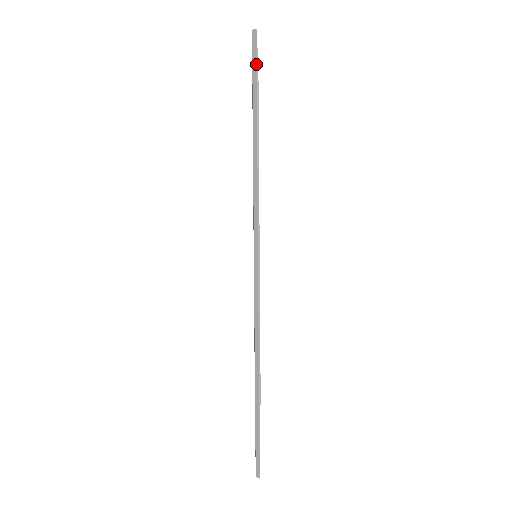
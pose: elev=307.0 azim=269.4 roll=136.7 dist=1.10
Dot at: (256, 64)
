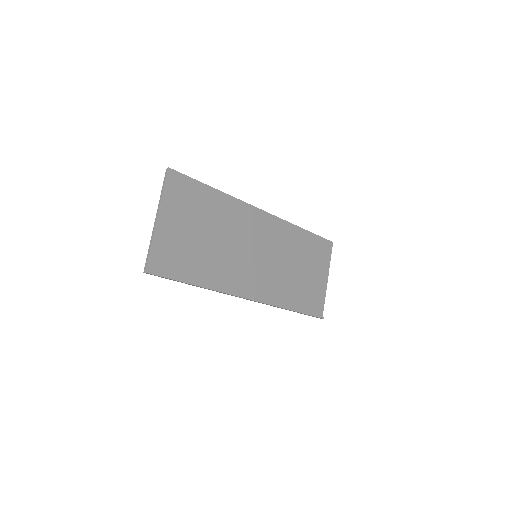
Dot at: (324, 238)
